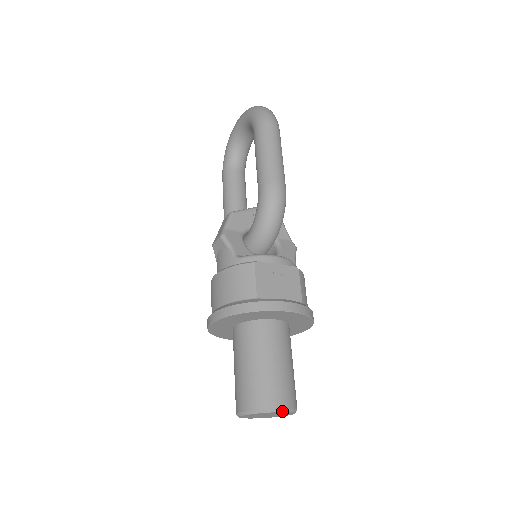
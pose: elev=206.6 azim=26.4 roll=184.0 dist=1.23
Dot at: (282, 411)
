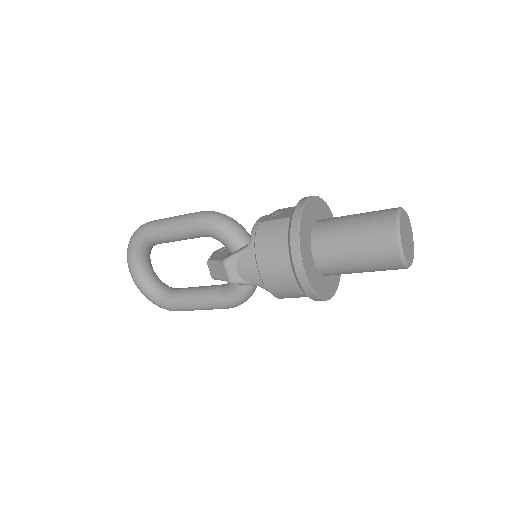
Dot at: (401, 210)
